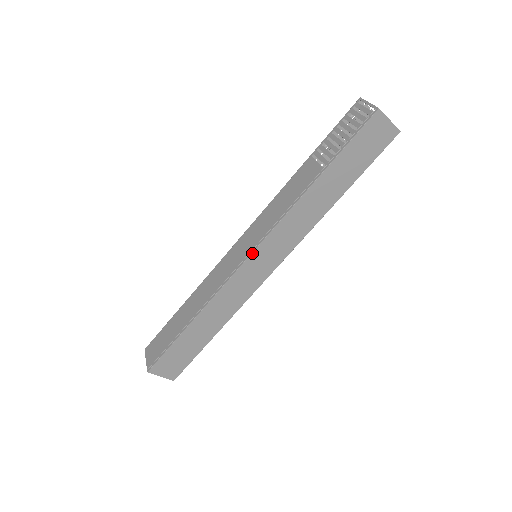
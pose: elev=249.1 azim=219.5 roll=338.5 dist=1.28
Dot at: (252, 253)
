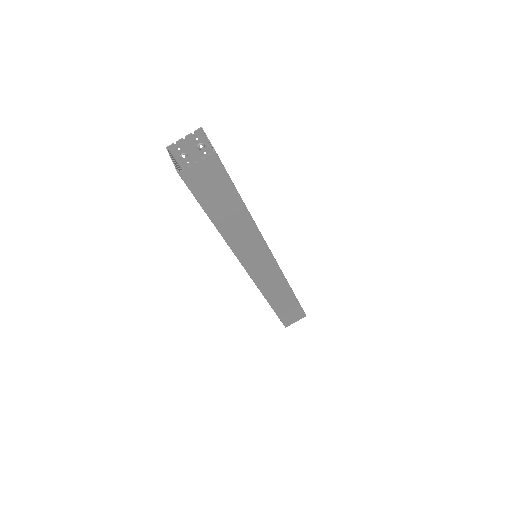
Dot at: (247, 271)
